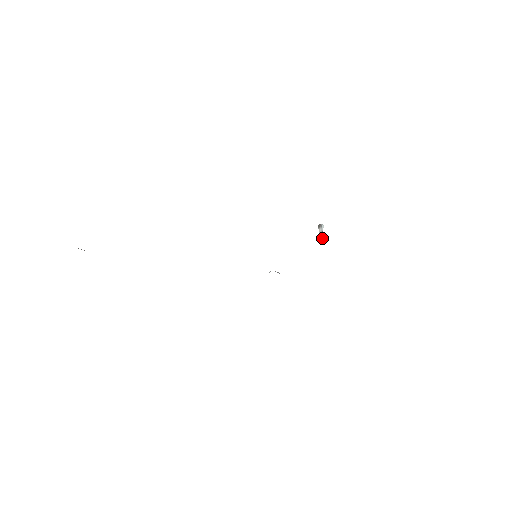
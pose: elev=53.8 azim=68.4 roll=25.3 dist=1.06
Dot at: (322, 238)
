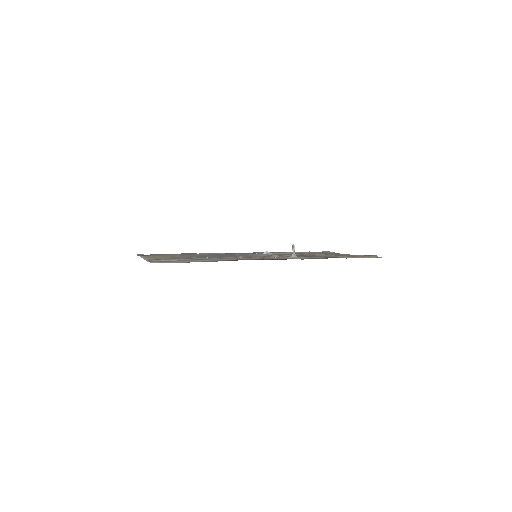
Dot at: (295, 255)
